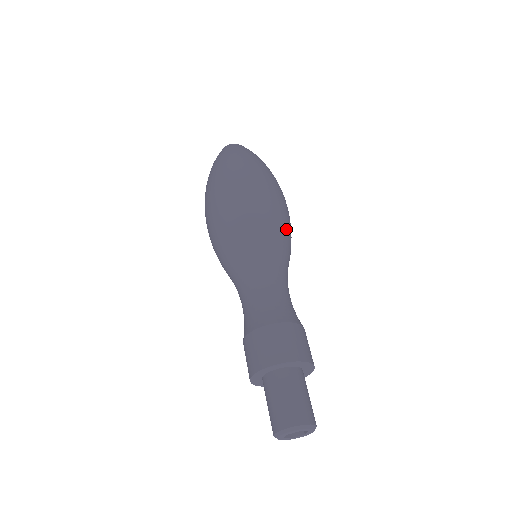
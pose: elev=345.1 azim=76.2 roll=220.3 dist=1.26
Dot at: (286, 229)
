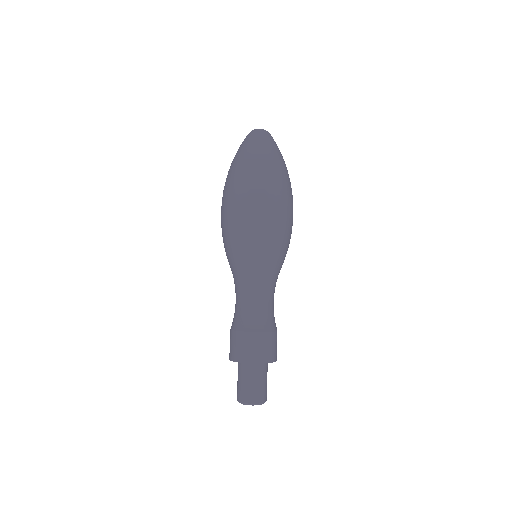
Dot at: (264, 243)
